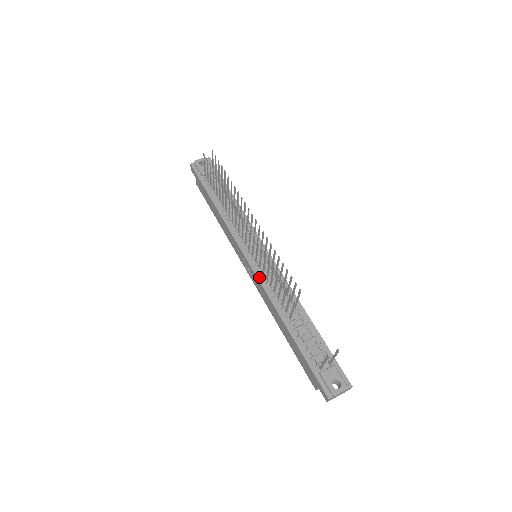
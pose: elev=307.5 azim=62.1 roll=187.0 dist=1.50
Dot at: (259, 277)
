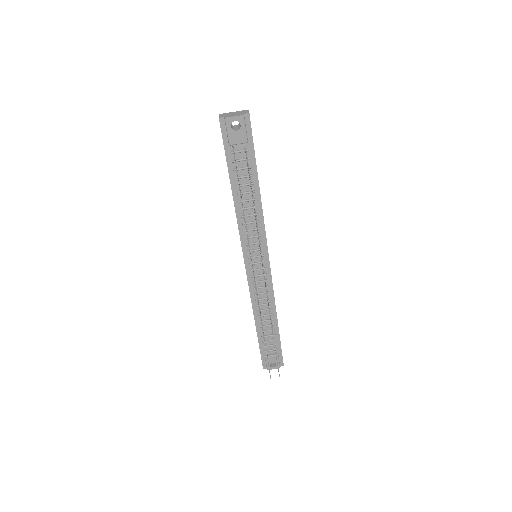
Dot at: (249, 281)
